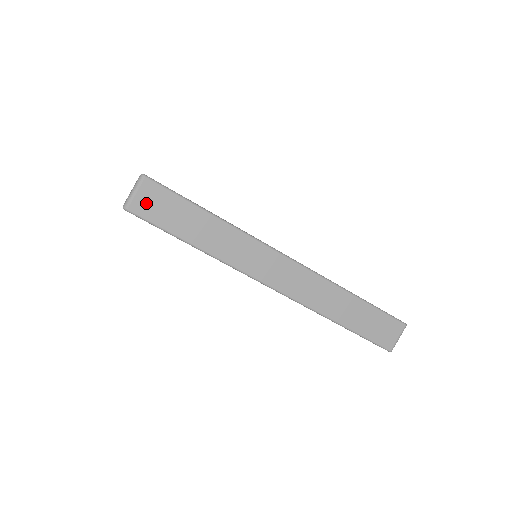
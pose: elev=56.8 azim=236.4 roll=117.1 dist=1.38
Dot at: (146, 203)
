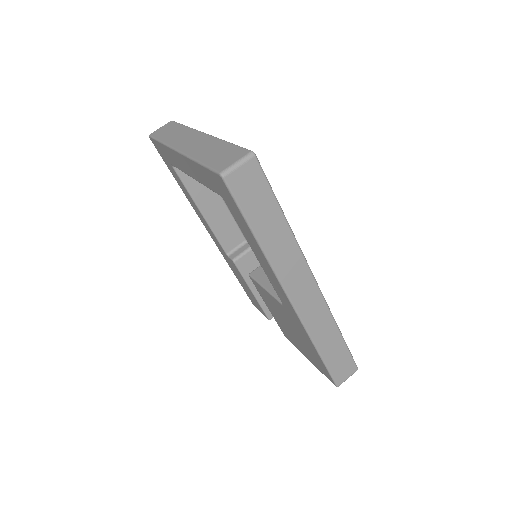
Dot at: (242, 180)
